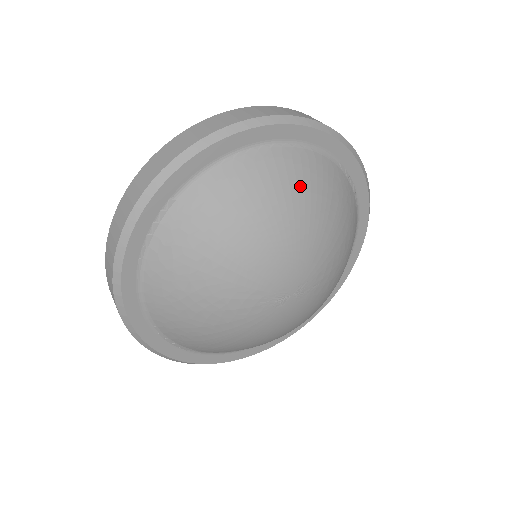
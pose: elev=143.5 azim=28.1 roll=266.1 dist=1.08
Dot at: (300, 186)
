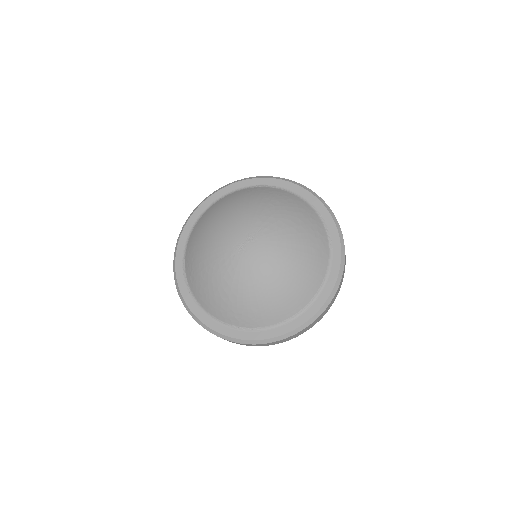
Dot at: (222, 207)
